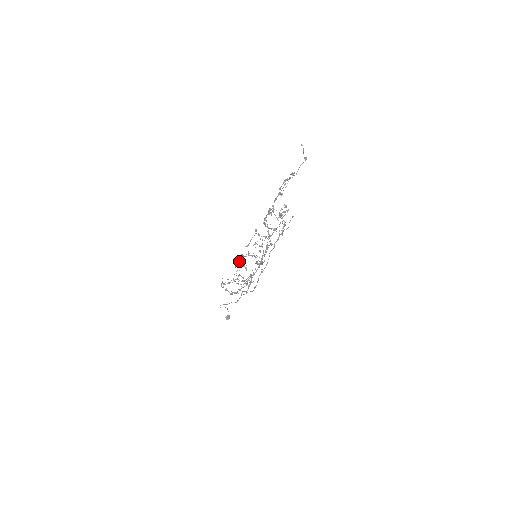
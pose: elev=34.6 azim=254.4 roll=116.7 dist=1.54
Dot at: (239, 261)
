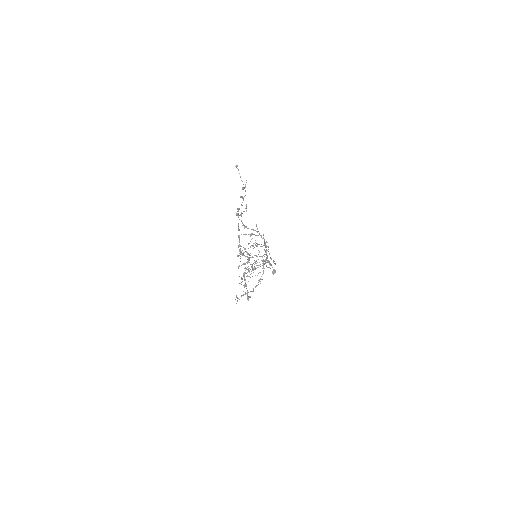
Dot at: occluded
